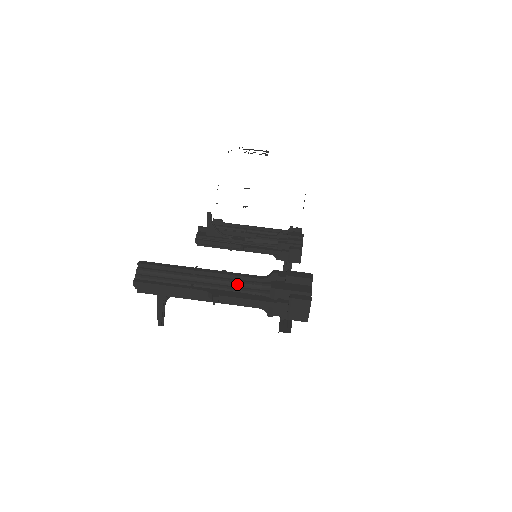
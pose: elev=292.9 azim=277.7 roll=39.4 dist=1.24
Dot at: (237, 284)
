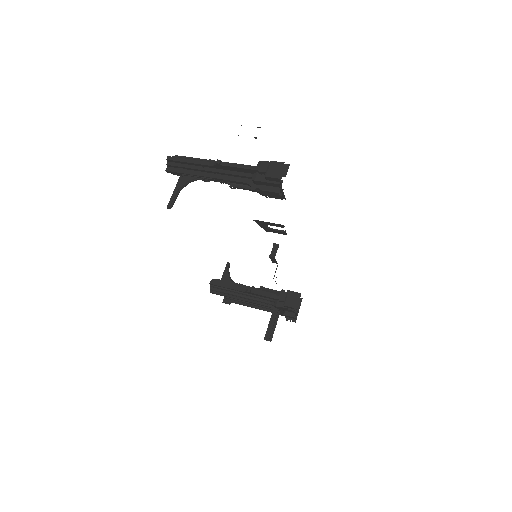
Dot at: occluded
